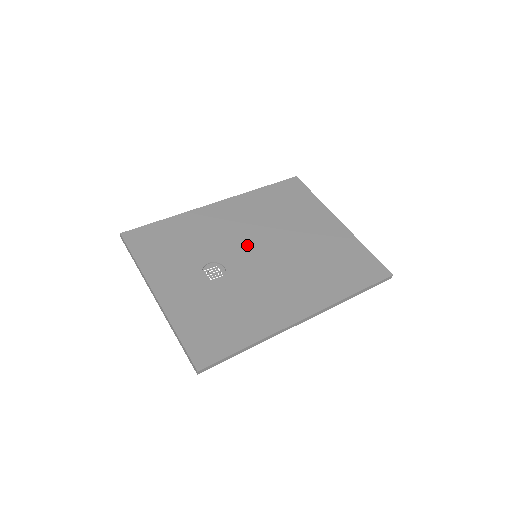
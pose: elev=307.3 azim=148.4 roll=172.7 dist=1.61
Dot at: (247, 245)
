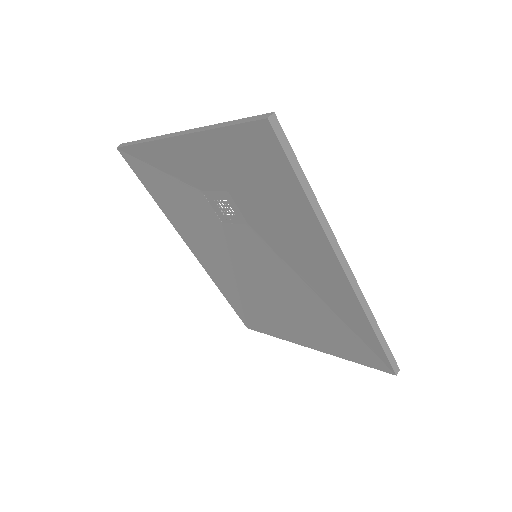
Dot at: occluded
